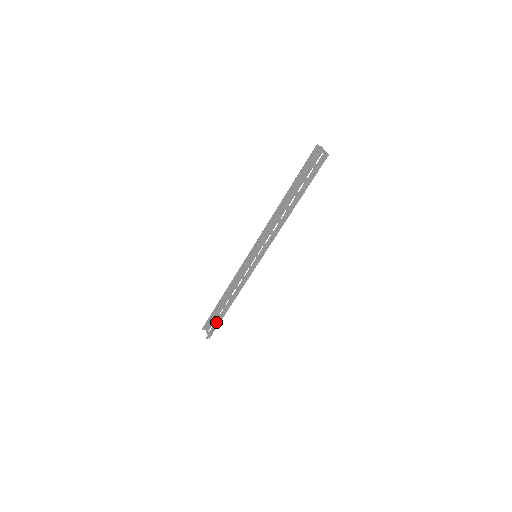
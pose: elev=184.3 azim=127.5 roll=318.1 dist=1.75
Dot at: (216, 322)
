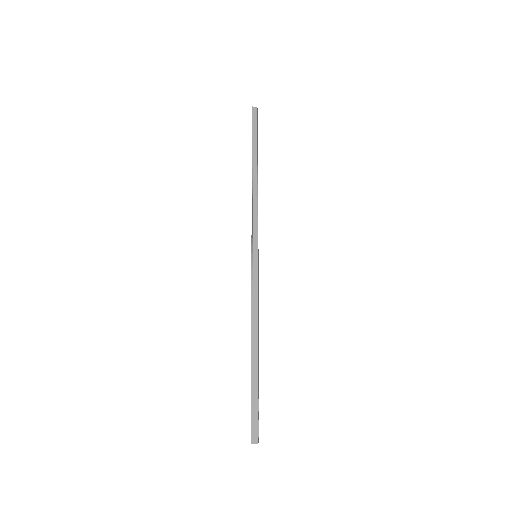
Dot at: occluded
